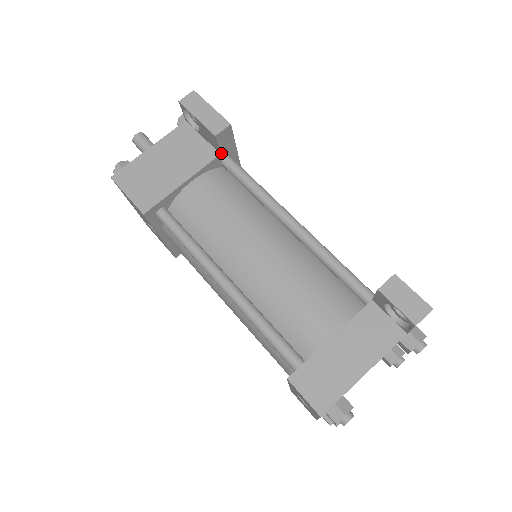
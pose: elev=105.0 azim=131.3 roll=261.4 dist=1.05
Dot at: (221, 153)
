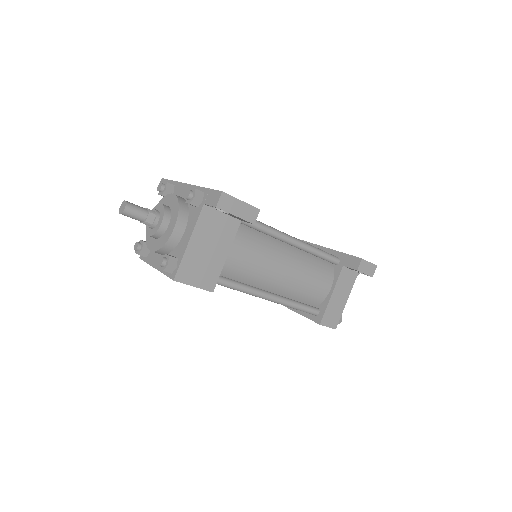
Dot at: occluded
